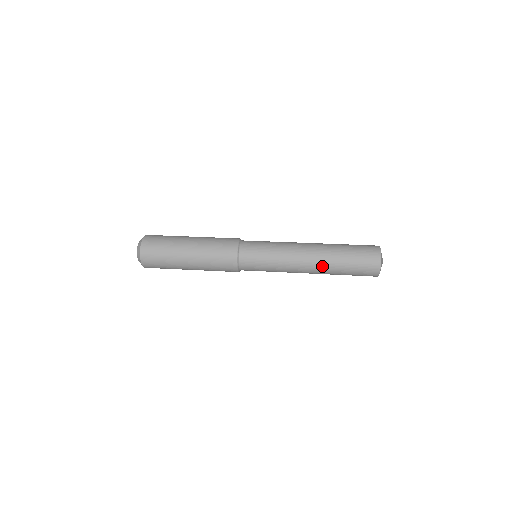
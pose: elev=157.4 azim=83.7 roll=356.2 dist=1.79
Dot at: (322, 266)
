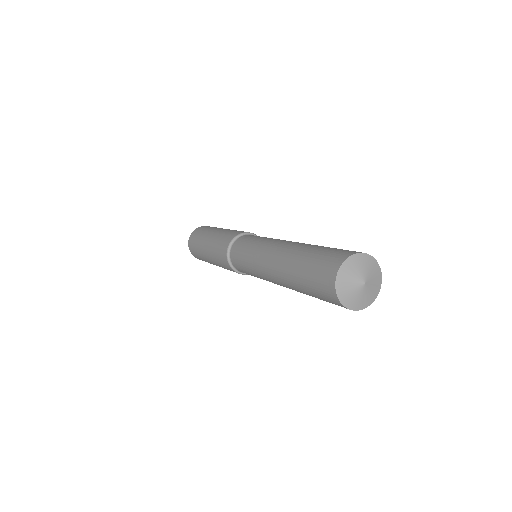
Dot at: (281, 271)
